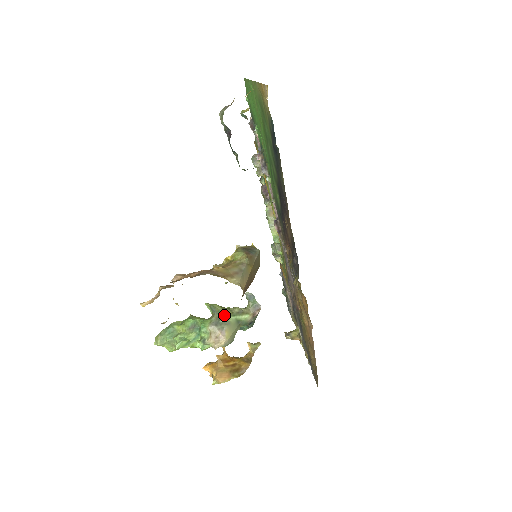
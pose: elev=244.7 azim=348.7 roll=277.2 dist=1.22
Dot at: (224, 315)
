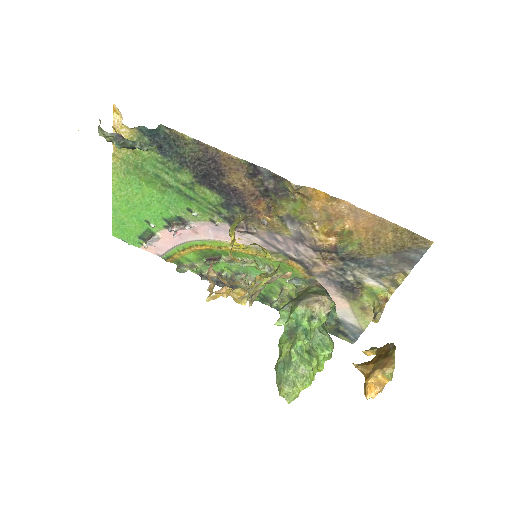
Dot at: (297, 298)
